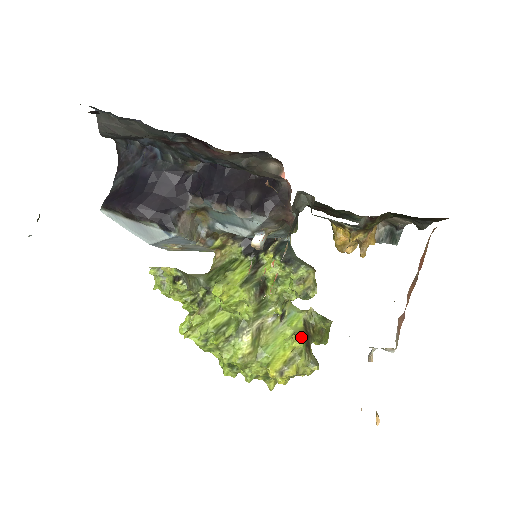
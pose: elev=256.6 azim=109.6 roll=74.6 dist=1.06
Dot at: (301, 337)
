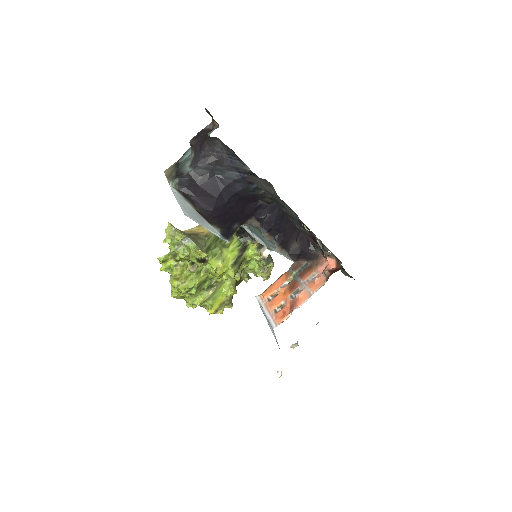
Dot at: (236, 291)
